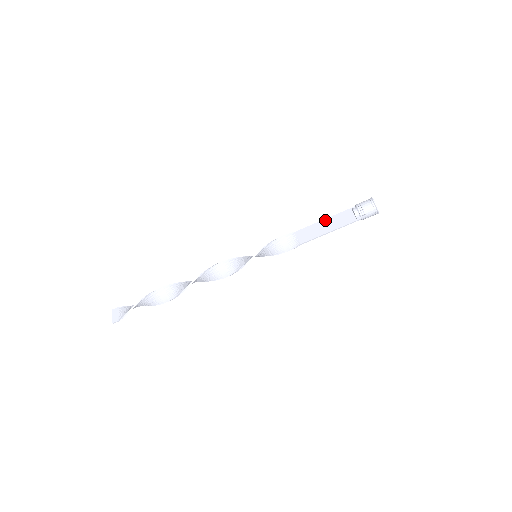
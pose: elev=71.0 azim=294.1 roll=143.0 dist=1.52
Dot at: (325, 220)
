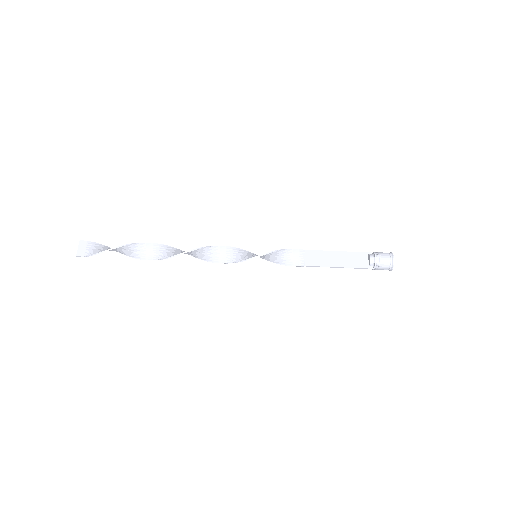
Dot at: (338, 252)
